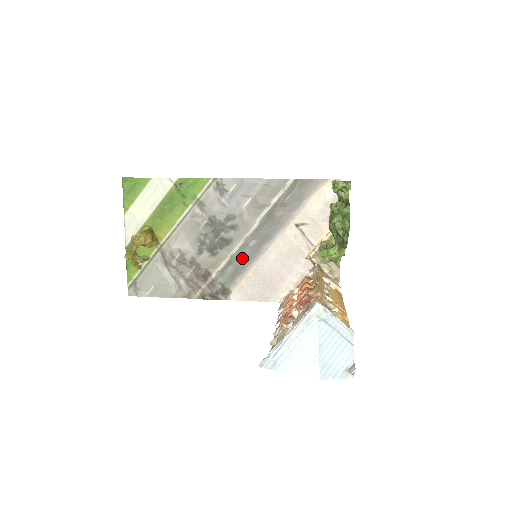
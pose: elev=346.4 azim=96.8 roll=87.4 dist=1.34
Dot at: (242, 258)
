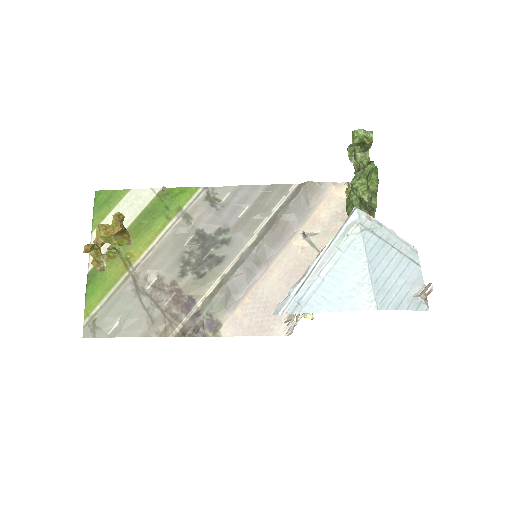
Dot at: (236, 278)
